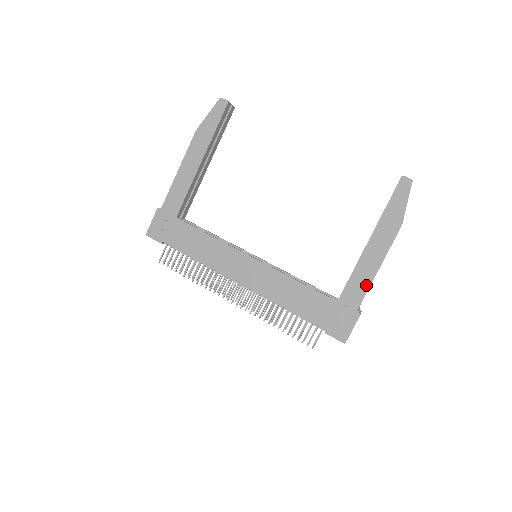
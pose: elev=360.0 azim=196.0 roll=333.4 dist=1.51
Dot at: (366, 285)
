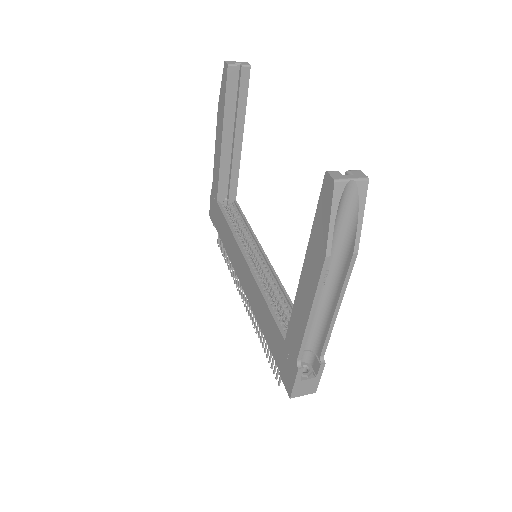
Dot at: (301, 333)
